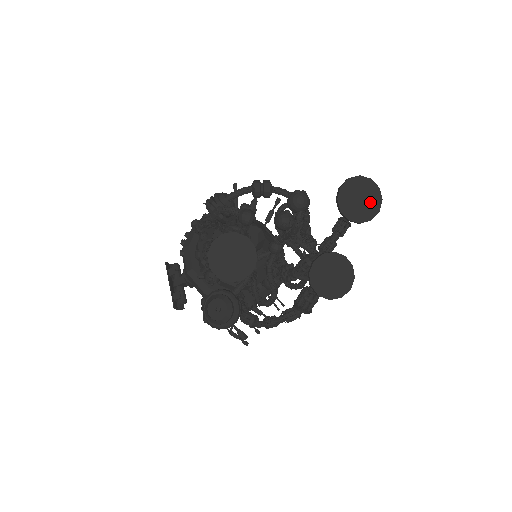
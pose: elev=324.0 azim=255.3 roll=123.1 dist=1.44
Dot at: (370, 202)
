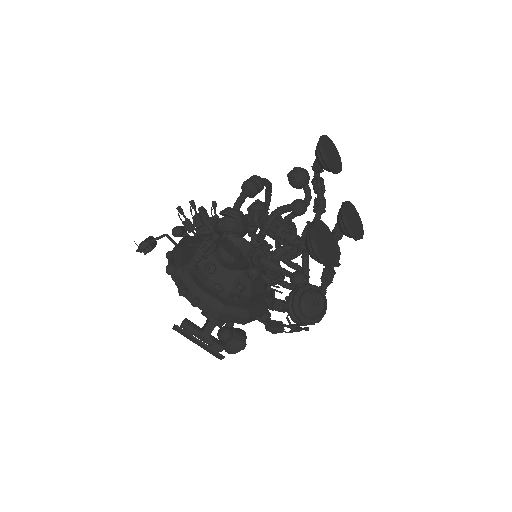
Dot at: (335, 153)
